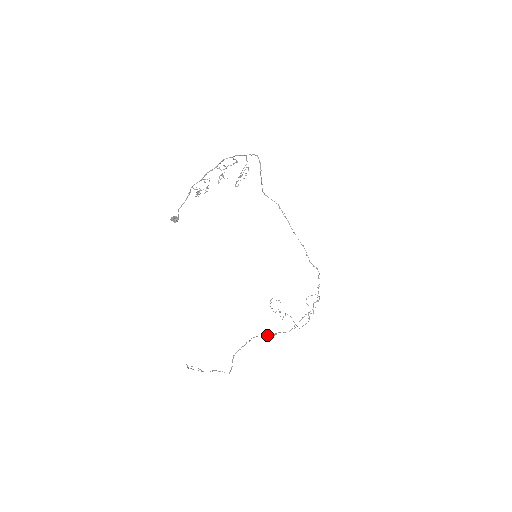
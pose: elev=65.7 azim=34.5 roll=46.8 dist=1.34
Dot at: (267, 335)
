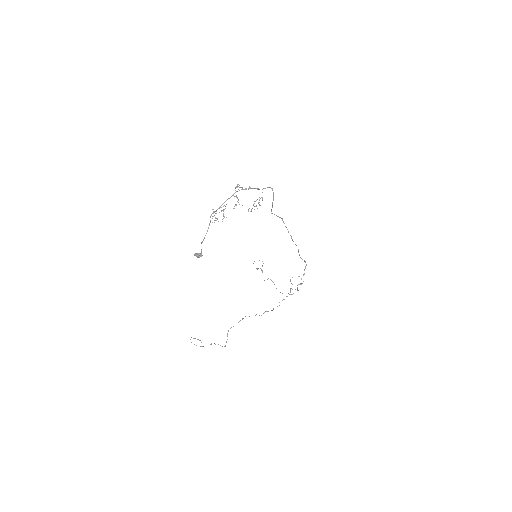
Dot at: occluded
